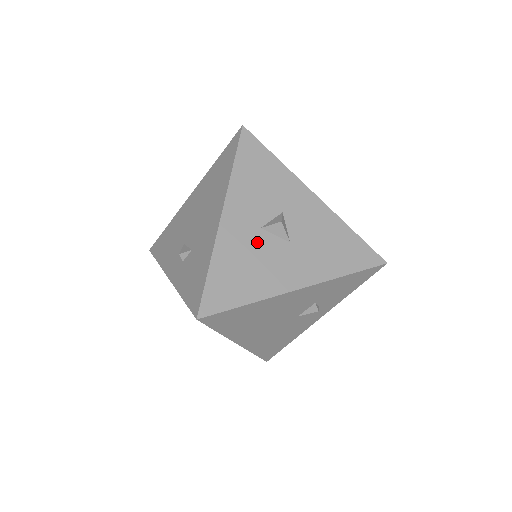
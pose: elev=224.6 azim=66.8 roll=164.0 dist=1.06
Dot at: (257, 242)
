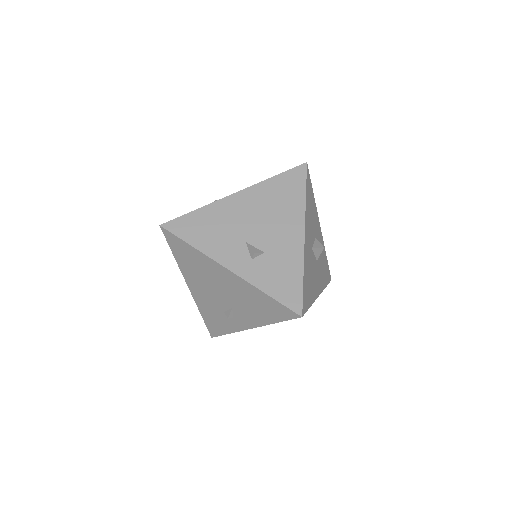
Dot at: (312, 259)
